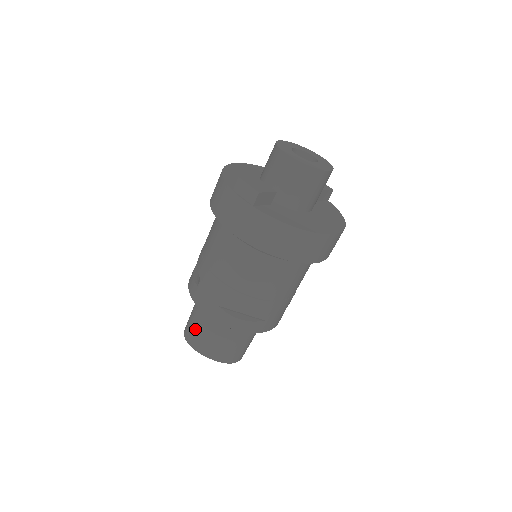
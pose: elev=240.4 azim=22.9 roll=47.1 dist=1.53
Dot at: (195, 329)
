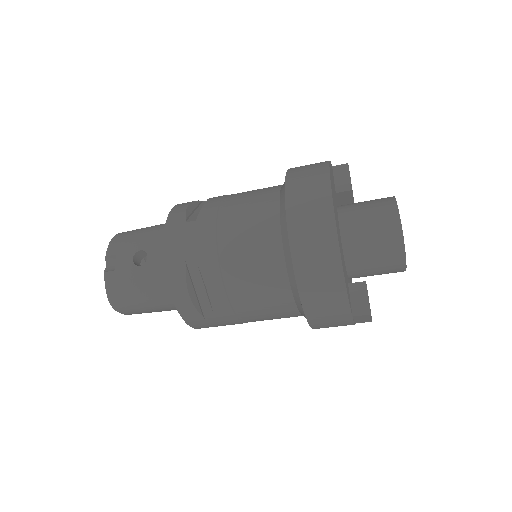
Dot at: (146, 312)
